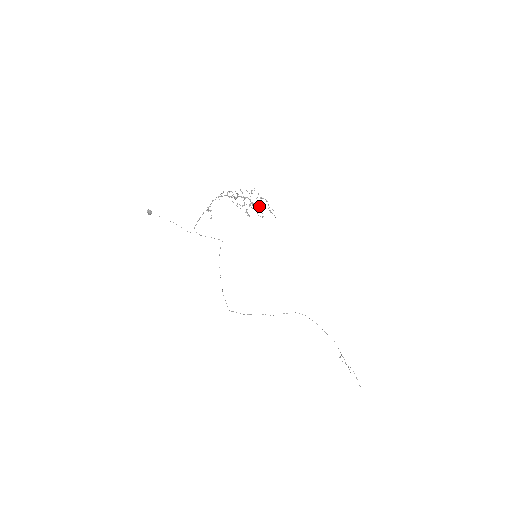
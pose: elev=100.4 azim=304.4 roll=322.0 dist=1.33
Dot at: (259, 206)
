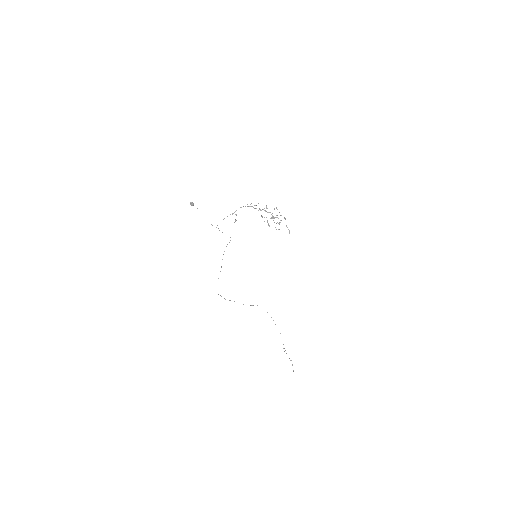
Dot at: occluded
